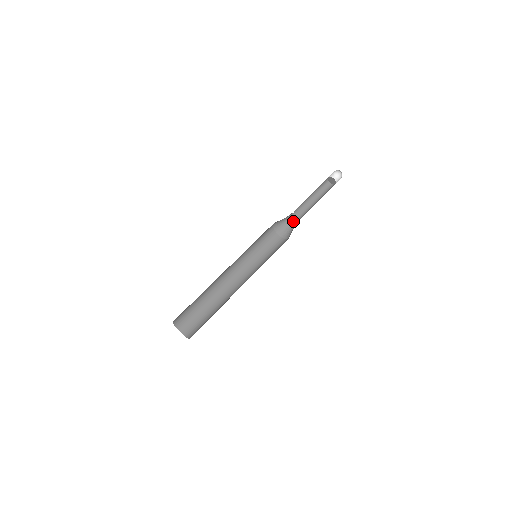
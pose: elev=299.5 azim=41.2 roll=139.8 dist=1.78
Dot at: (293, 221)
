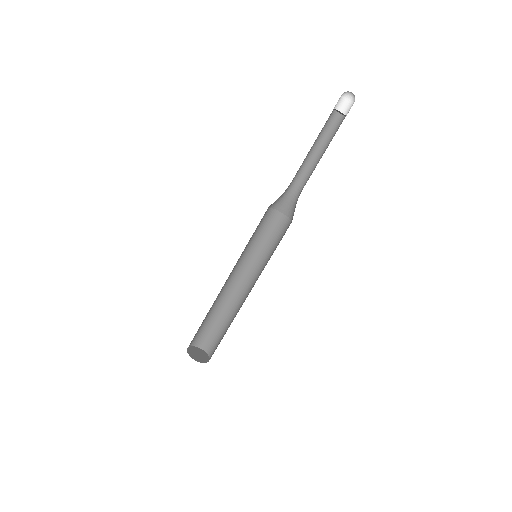
Dot at: (288, 188)
